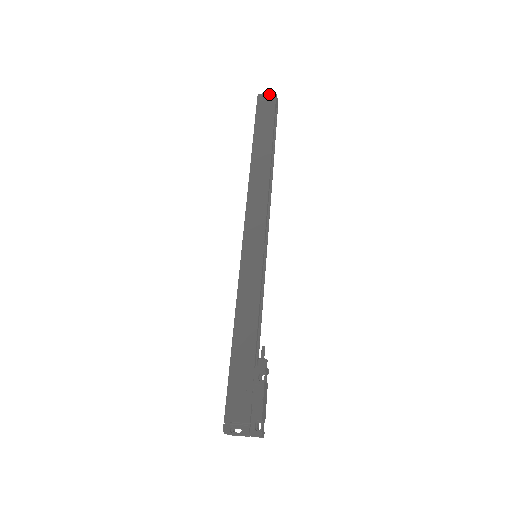
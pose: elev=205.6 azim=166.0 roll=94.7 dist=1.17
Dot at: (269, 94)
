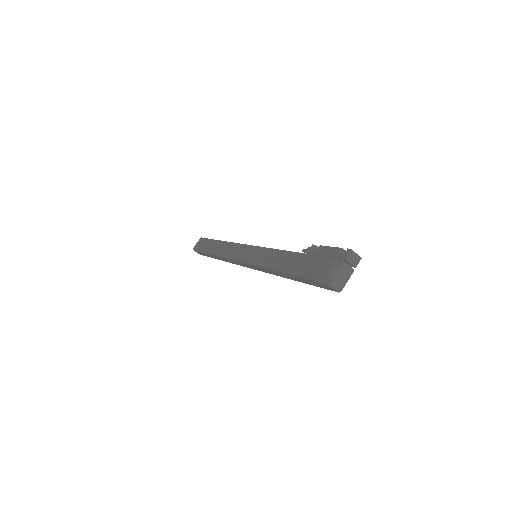
Dot at: occluded
